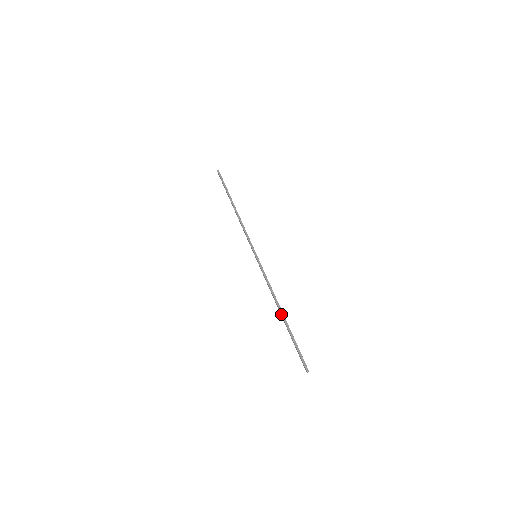
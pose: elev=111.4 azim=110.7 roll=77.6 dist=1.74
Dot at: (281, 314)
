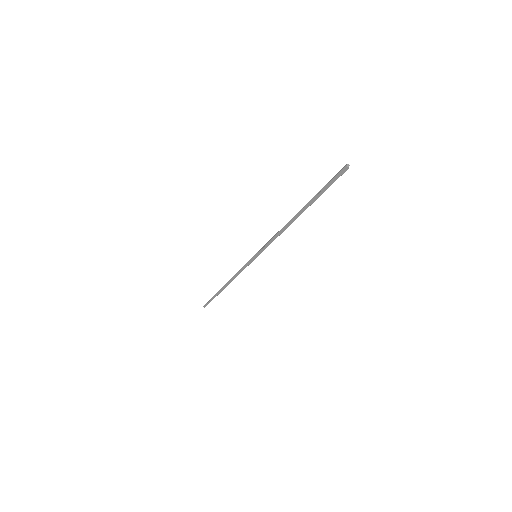
Dot at: (297, 215)
